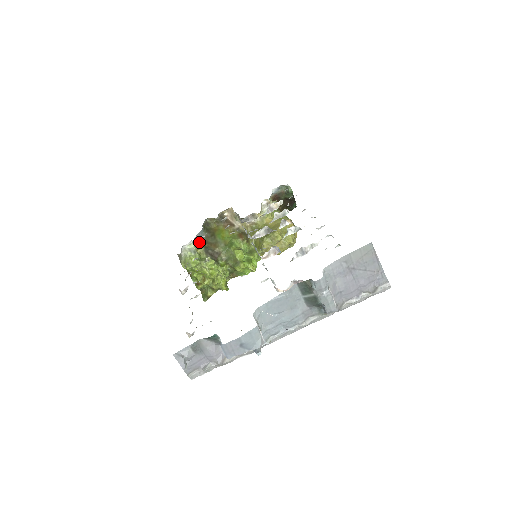
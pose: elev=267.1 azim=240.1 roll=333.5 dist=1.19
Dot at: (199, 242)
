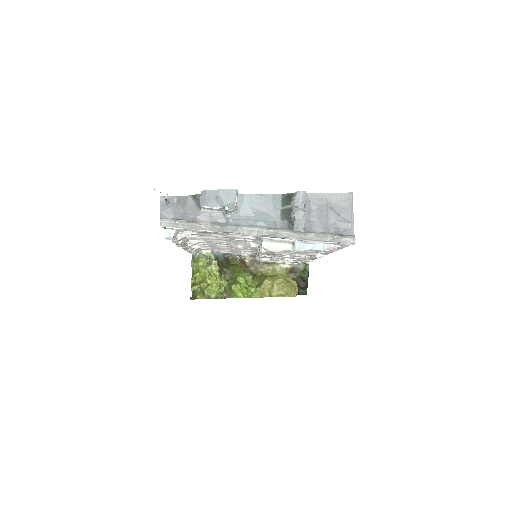
Dot at: (215, 257)
